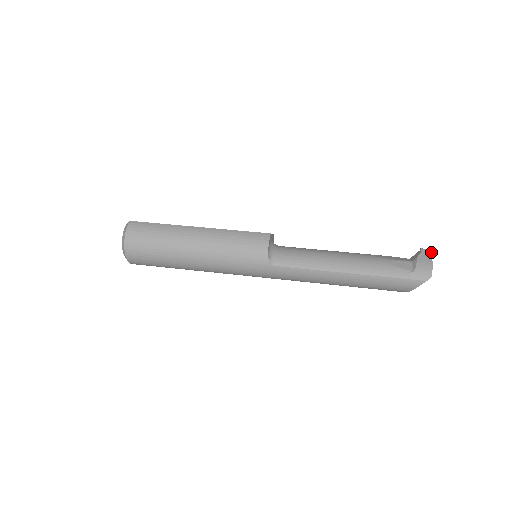
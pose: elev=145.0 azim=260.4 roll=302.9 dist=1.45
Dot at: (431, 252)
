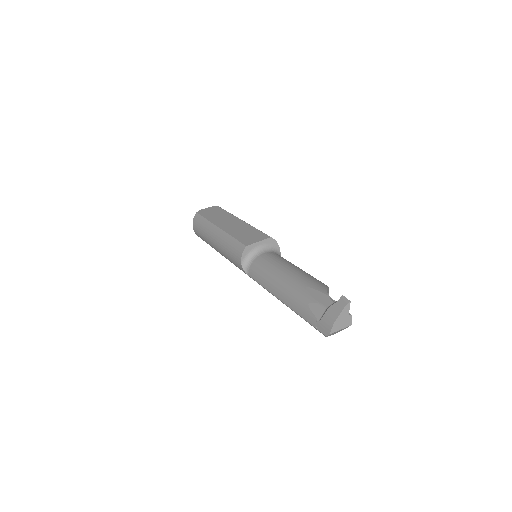
Dot at: (345, 305)
